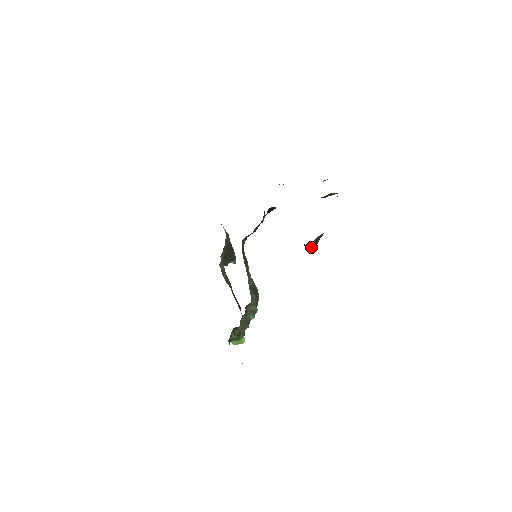
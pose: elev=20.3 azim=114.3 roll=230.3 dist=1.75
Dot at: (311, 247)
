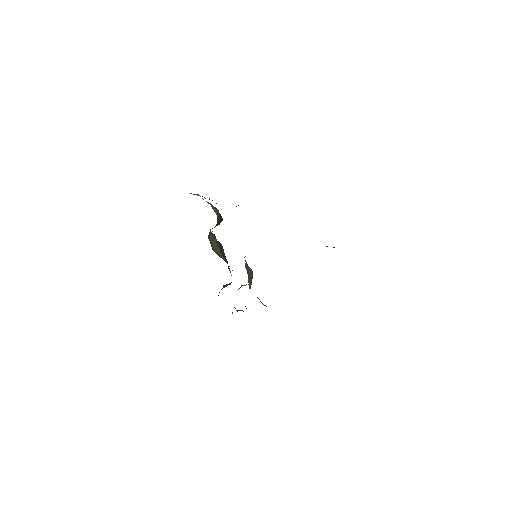
Dot at: occluded
